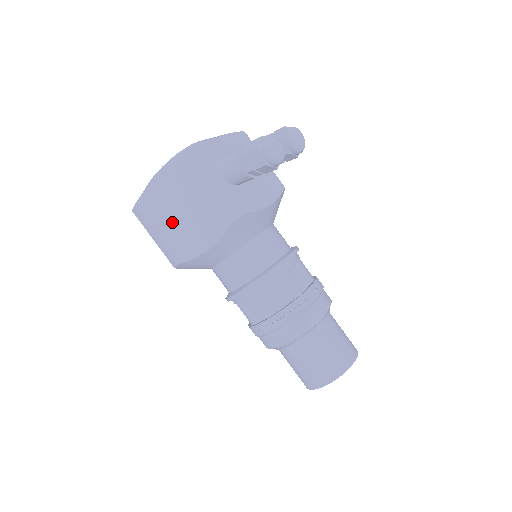
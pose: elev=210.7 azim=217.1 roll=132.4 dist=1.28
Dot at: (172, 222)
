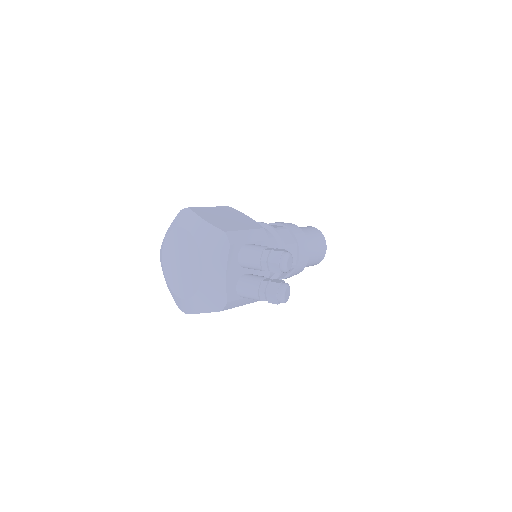
Dot at: occluded
